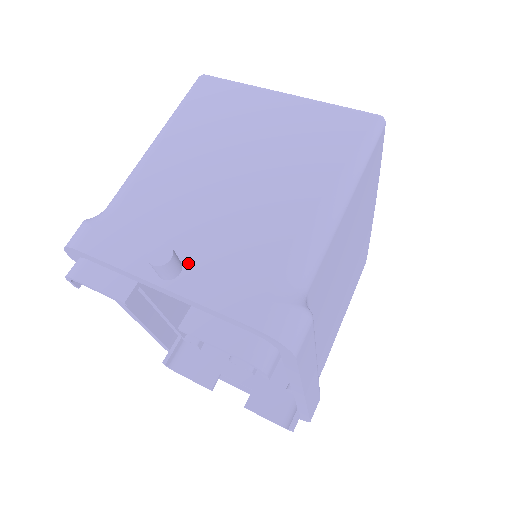
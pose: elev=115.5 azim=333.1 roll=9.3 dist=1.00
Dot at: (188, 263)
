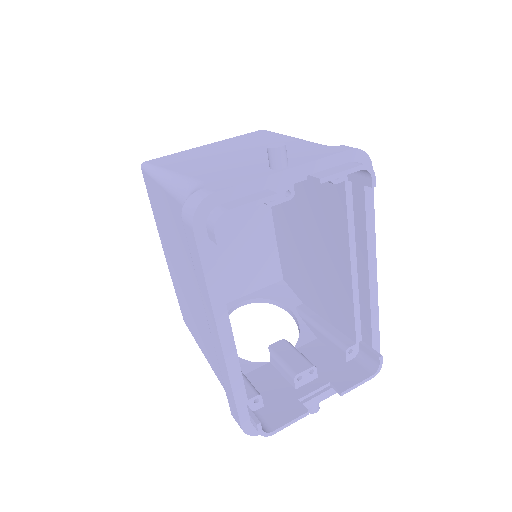
Dot at: occluded
